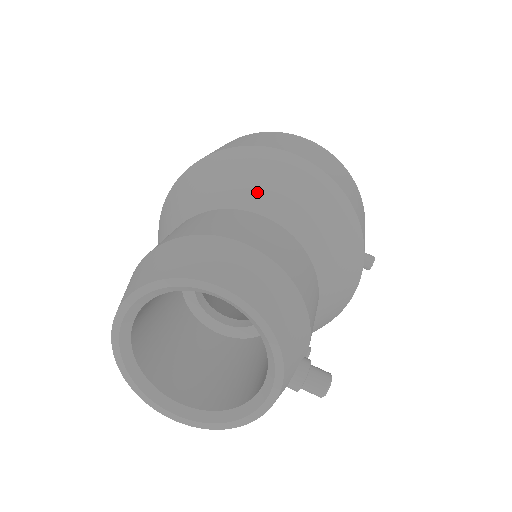
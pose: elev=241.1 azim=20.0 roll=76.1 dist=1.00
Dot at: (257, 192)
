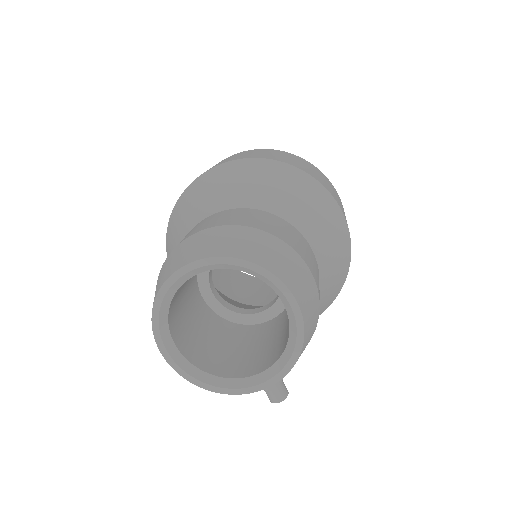
Dot at: (315, 228)
